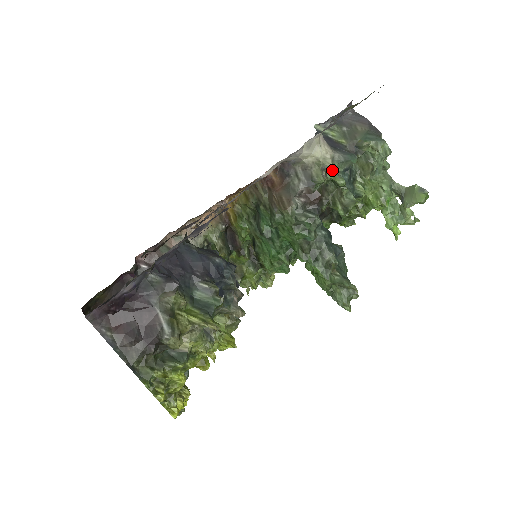
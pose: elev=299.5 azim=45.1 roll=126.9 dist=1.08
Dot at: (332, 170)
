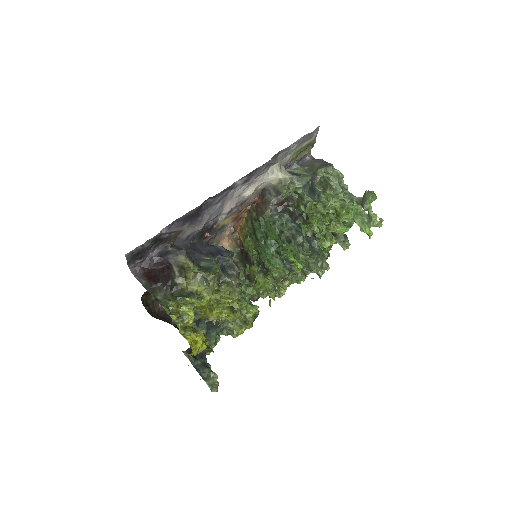
Dot at: (294, 186)
